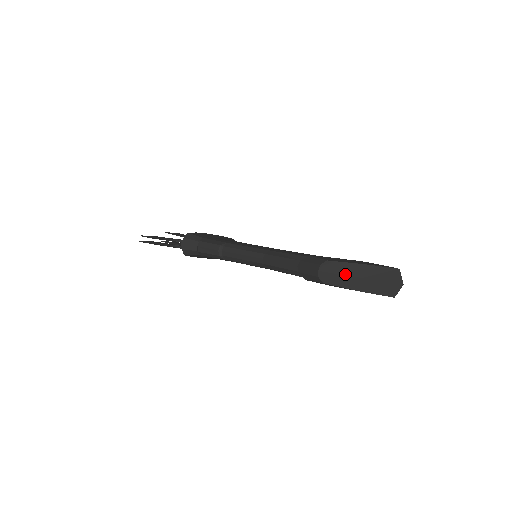
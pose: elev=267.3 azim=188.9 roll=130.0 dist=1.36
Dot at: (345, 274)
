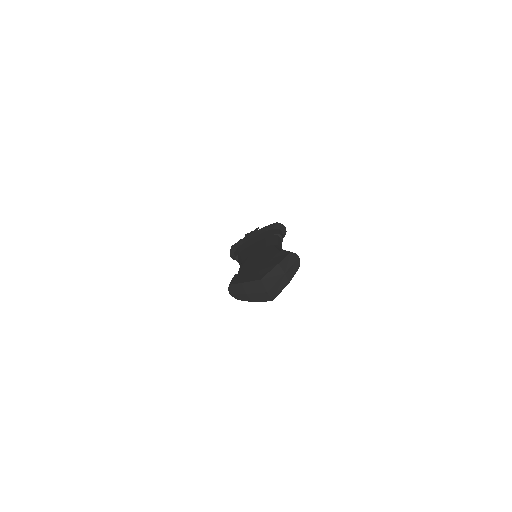
Dot at: (239, 293)
